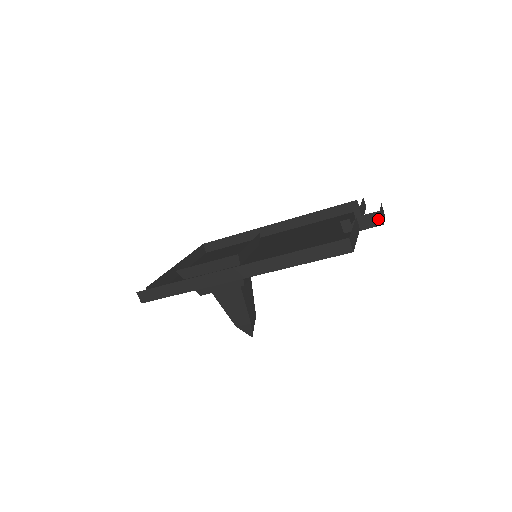
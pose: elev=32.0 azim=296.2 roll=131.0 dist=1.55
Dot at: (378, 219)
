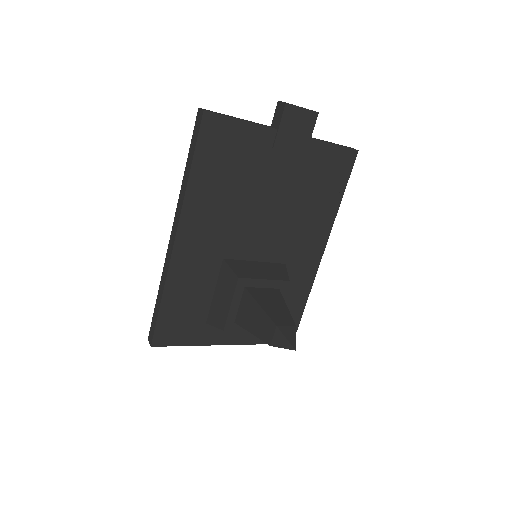
Dot at: (281, 106)
